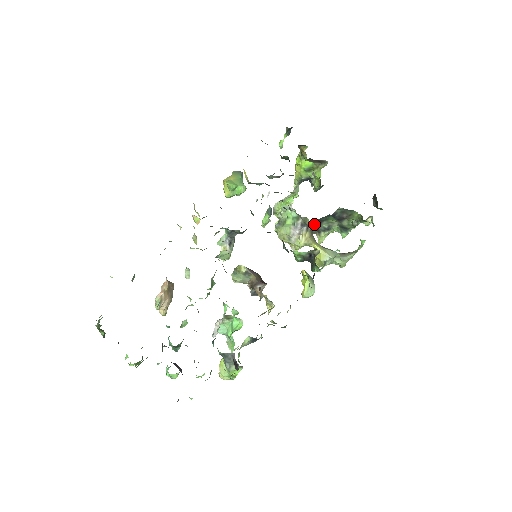
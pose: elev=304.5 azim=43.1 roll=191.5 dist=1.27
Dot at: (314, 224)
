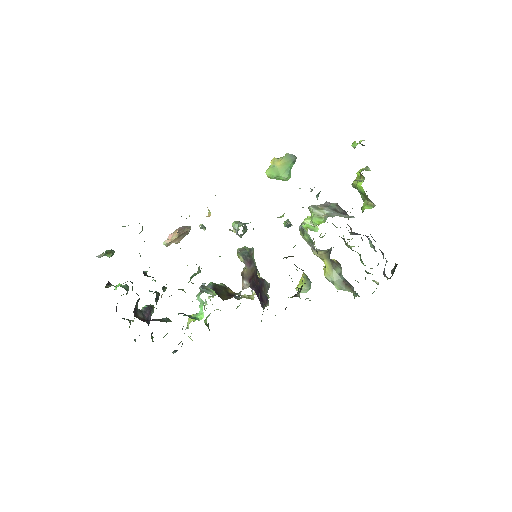
Dot at: occluded
